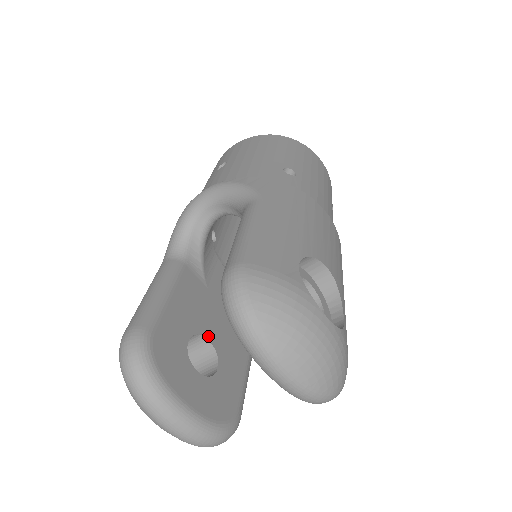
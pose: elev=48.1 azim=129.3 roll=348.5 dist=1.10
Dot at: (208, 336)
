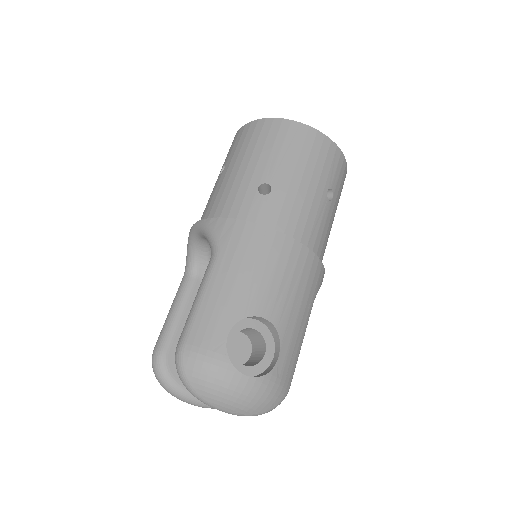
Dot at: occluded
